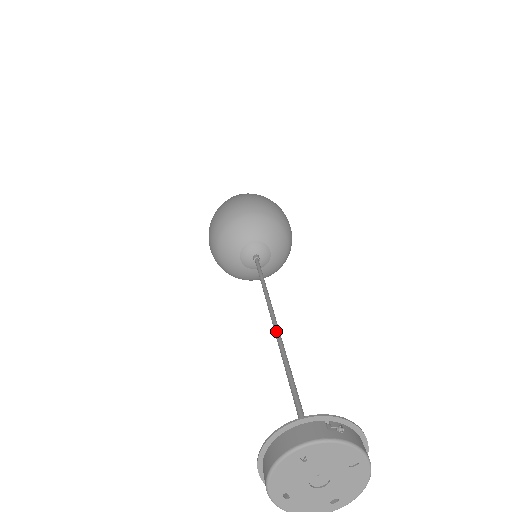
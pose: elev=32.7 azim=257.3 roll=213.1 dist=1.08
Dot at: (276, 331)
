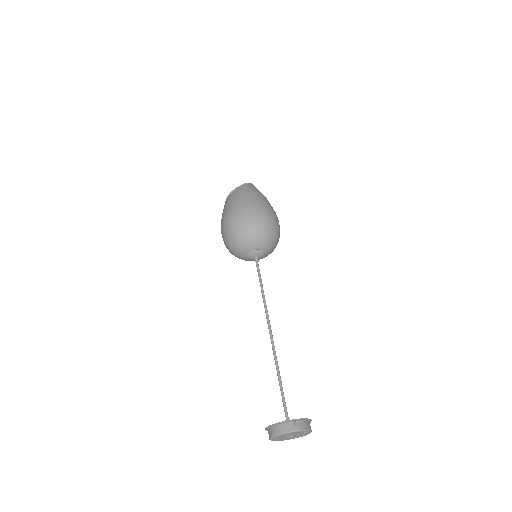
Dot at: (271, 340)
